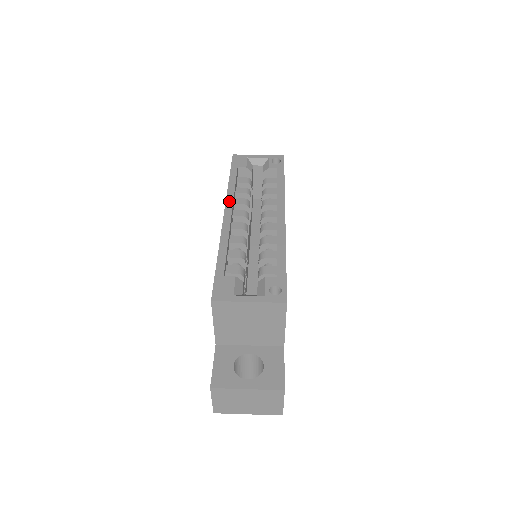
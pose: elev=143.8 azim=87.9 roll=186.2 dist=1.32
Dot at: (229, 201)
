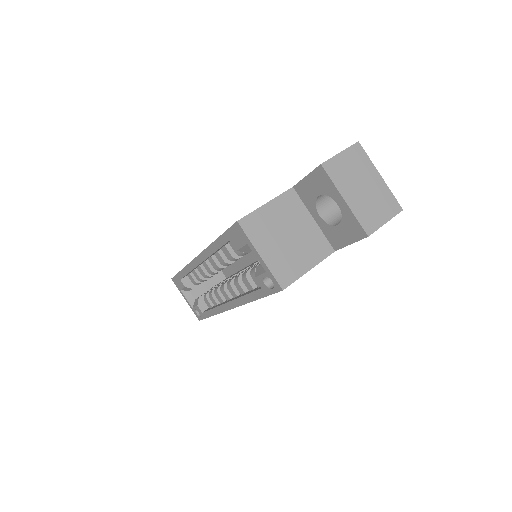
Dot at: (204, 255)
